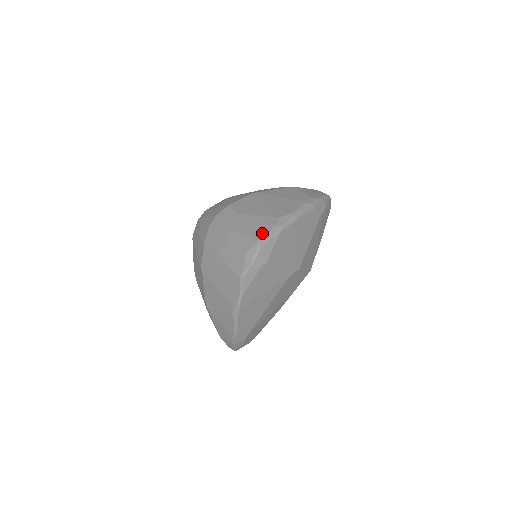
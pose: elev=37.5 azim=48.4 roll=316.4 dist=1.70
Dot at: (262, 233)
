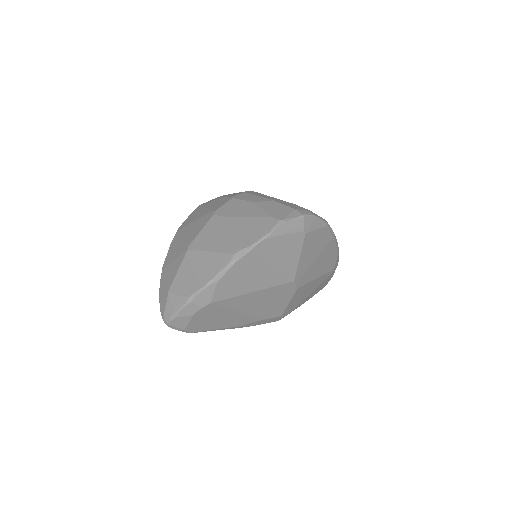
Dot at: occluded
